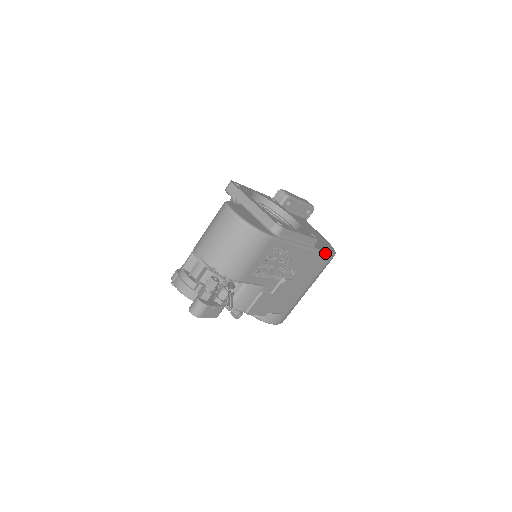
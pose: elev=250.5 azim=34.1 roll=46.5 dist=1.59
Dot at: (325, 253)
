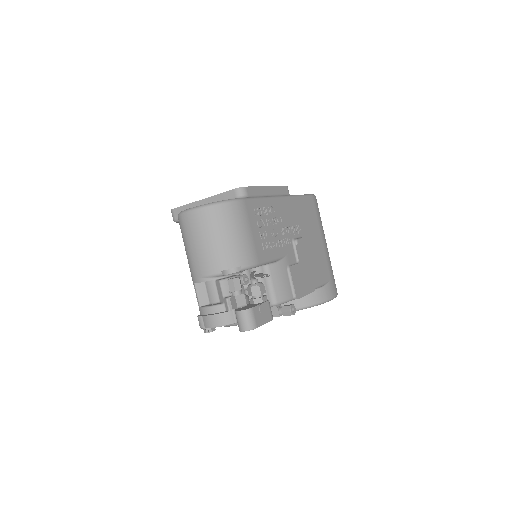
Dot at: (305, 196)
